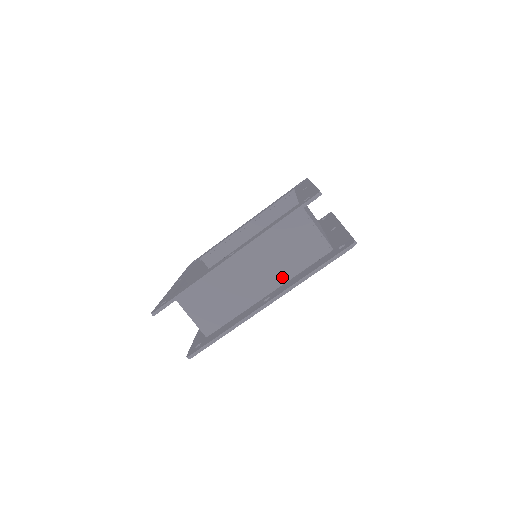
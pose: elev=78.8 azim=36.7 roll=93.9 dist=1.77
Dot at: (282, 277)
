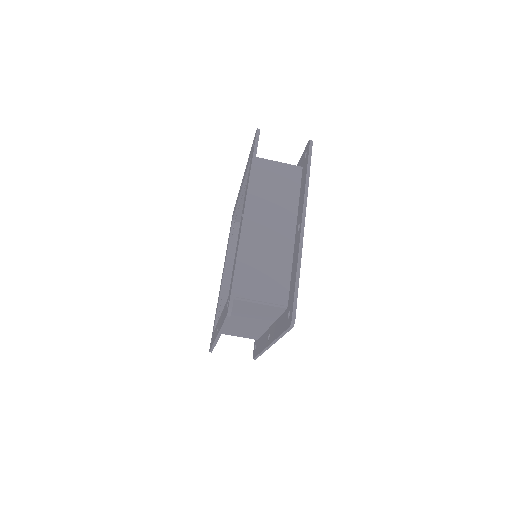
Dot at: (268, 321)
